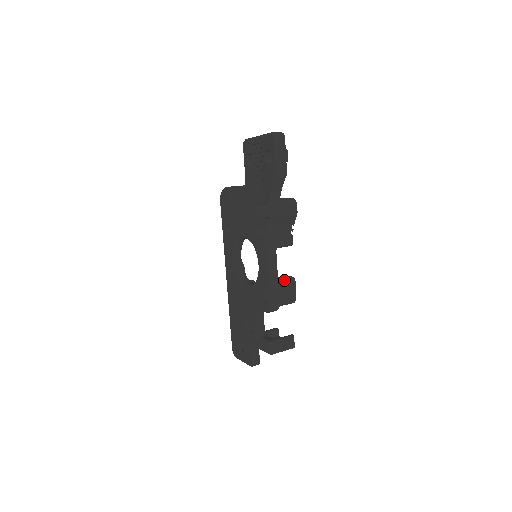
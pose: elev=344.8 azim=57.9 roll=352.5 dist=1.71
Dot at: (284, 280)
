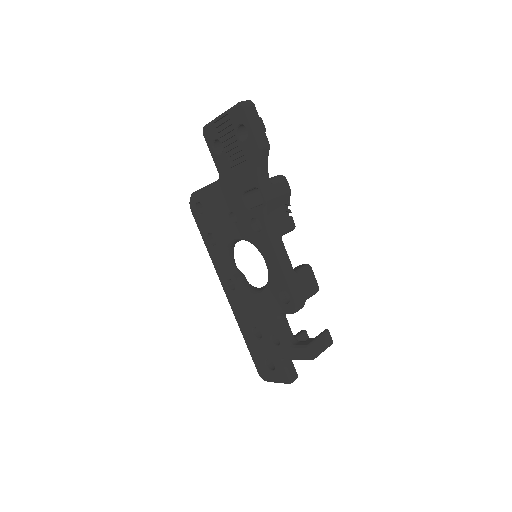
Dot at: (300, 270)
